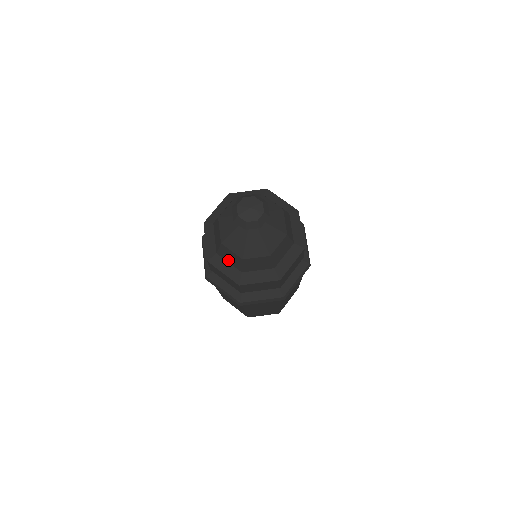
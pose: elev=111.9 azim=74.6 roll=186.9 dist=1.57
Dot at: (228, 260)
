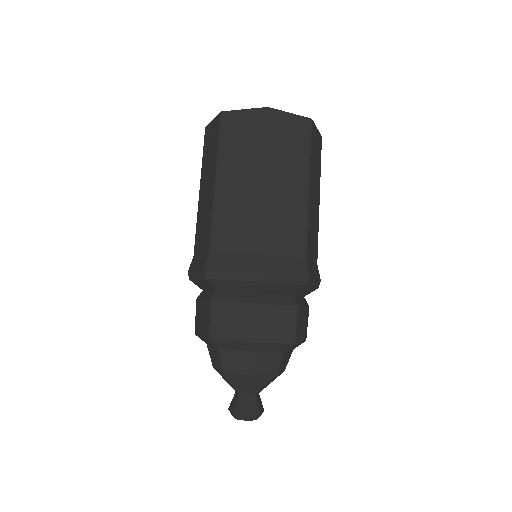
Dot at: occluded
